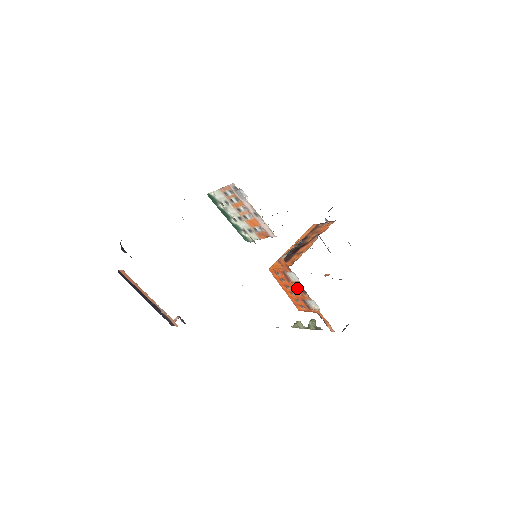
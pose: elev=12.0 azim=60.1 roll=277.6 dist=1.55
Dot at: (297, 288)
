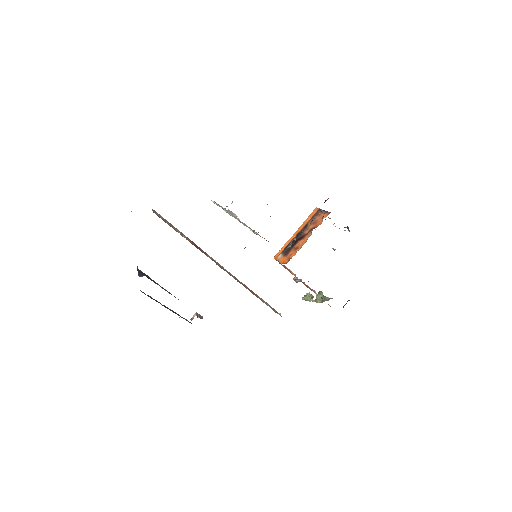
Dot at: (295, 280)
